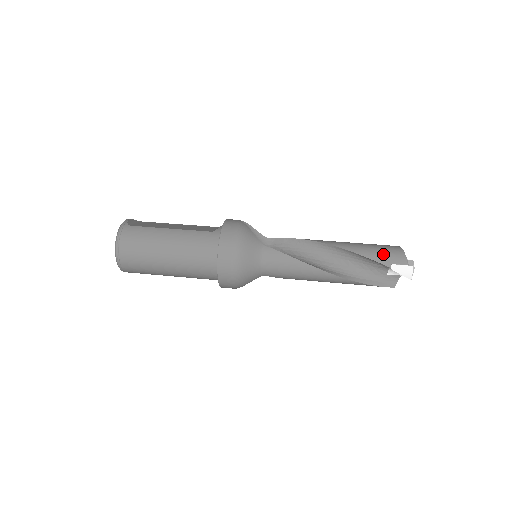
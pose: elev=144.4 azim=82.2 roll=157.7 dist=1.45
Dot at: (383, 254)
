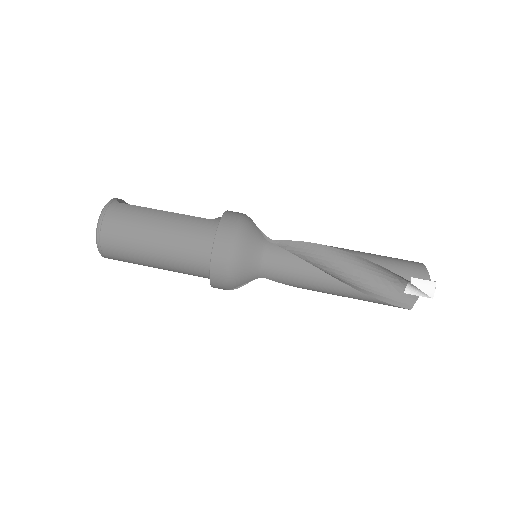
Dot at: (402, 266)
